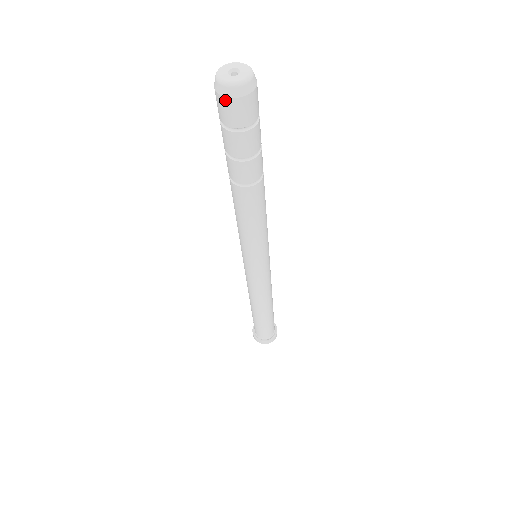
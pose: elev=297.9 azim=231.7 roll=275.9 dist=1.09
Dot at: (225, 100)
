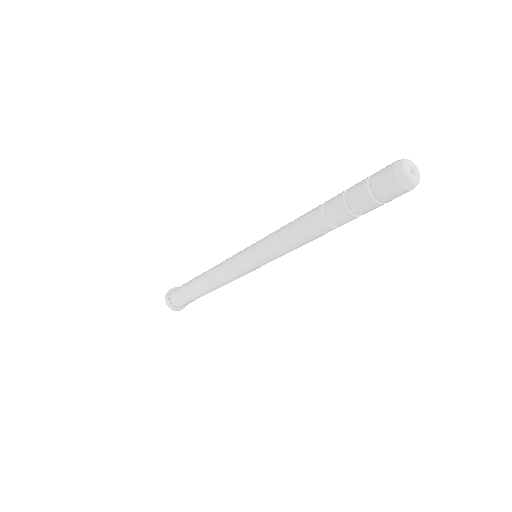
Dot at: (406, 192)
